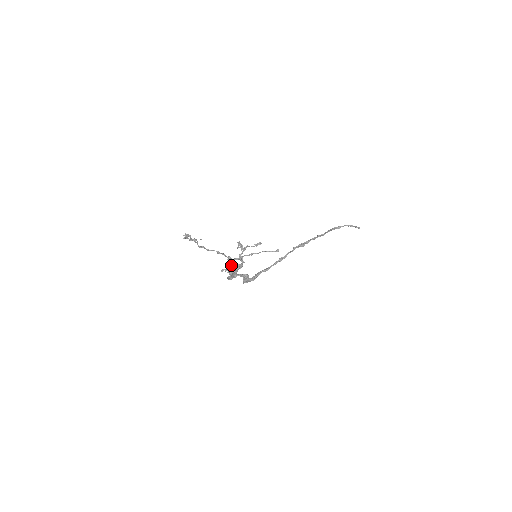
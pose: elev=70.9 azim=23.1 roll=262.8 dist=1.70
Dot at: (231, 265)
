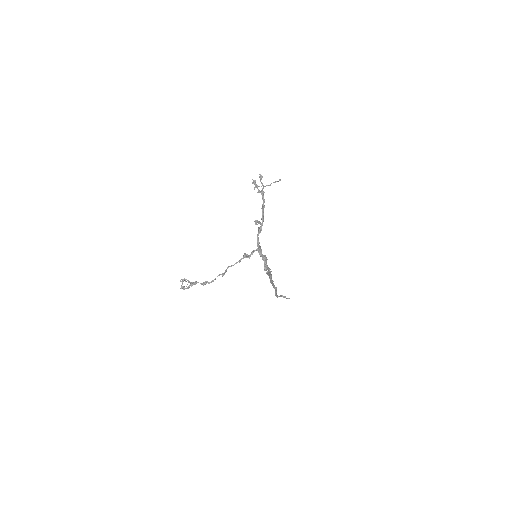
Dot at: (254, 221)
